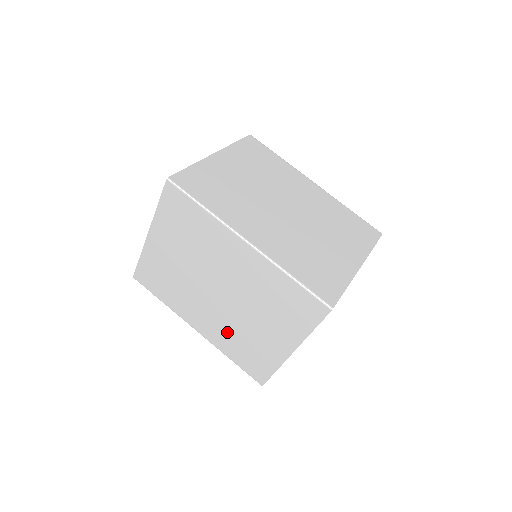
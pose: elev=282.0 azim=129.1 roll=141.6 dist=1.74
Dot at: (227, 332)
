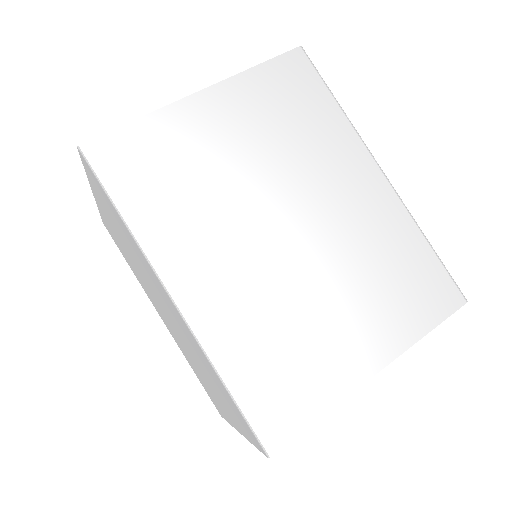
Dot at: (183, 349)
